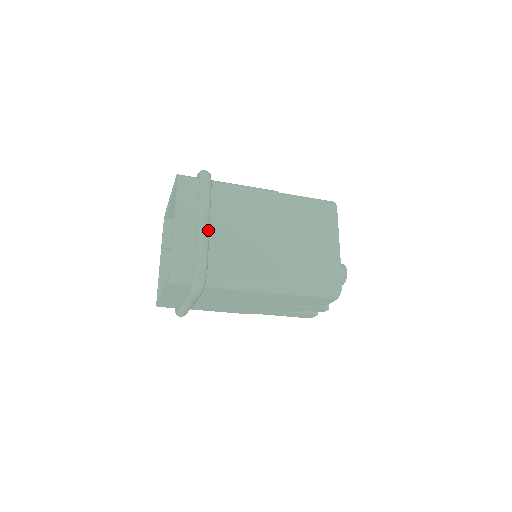
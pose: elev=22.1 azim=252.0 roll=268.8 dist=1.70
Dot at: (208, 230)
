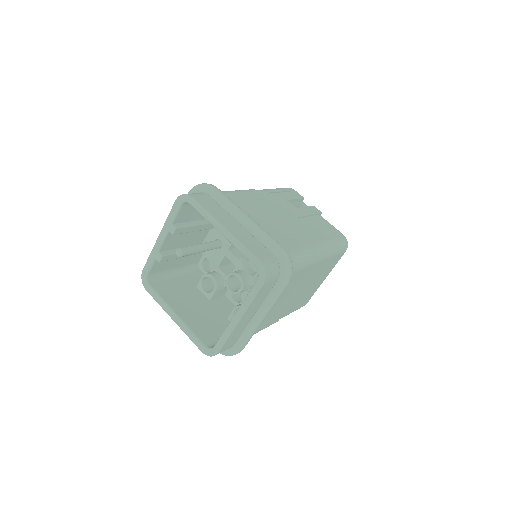
Dot at: occluded
